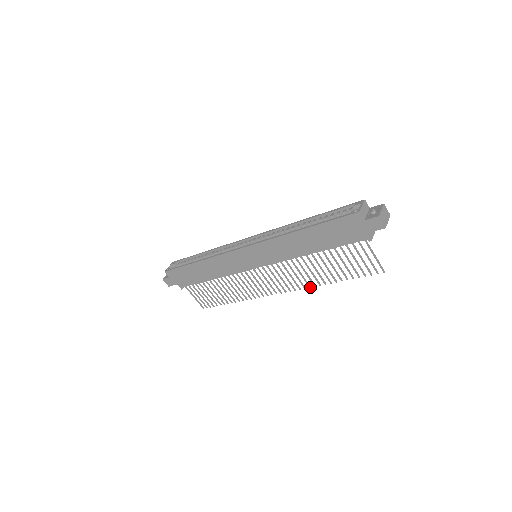
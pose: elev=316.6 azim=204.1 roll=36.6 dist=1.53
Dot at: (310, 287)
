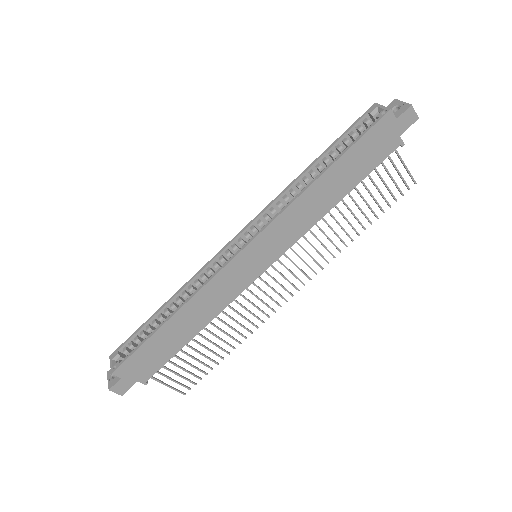
Dot at: (335, 257)
